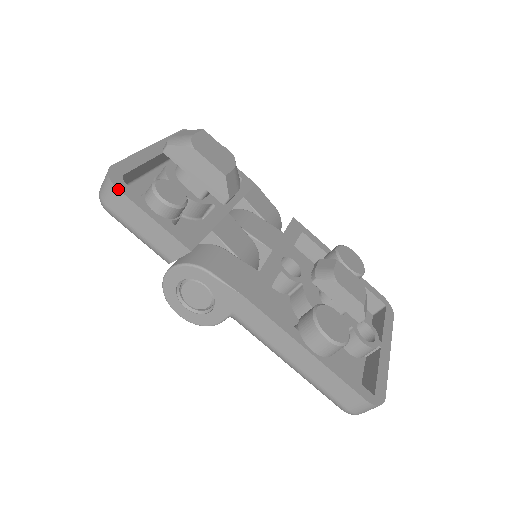
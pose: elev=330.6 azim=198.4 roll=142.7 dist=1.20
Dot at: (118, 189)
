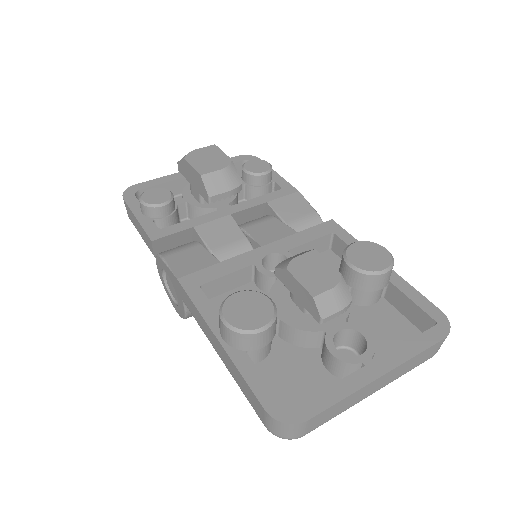
Dot at: (124, 199)
